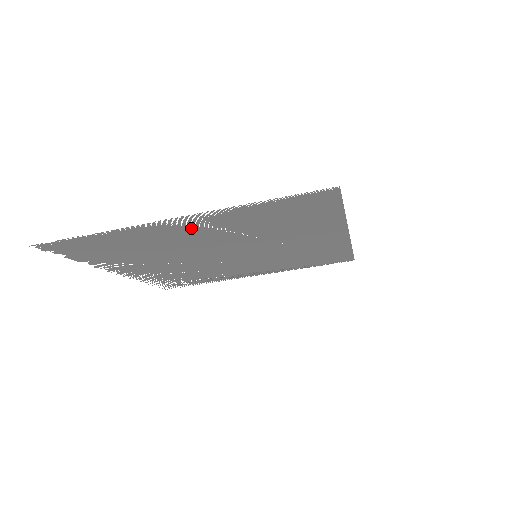
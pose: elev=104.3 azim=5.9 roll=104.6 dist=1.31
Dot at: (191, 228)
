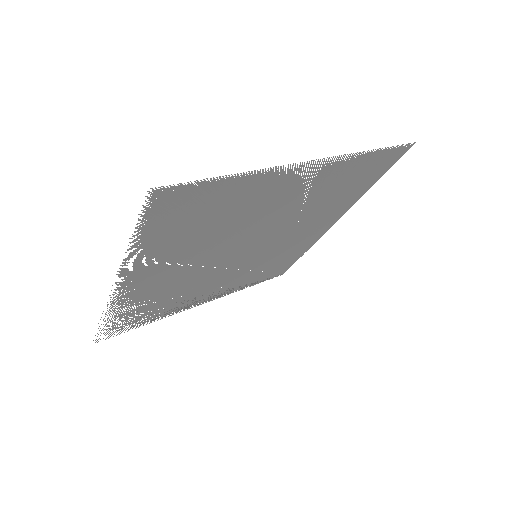
Dot at: (298, 185)
